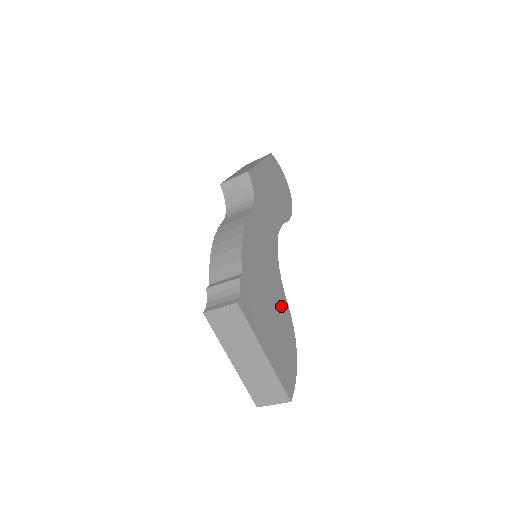
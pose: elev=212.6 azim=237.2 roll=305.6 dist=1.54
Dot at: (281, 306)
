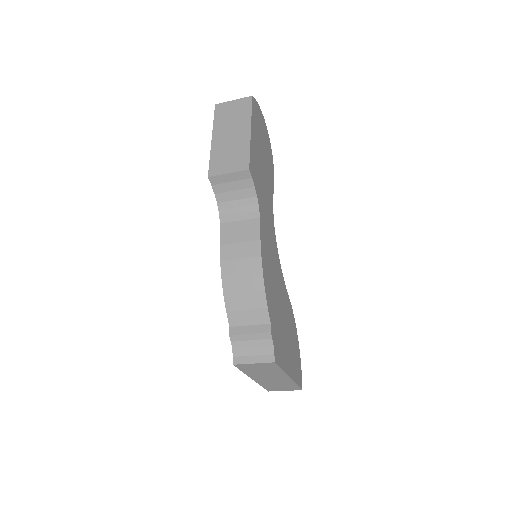
Dot at: (287, 307)
